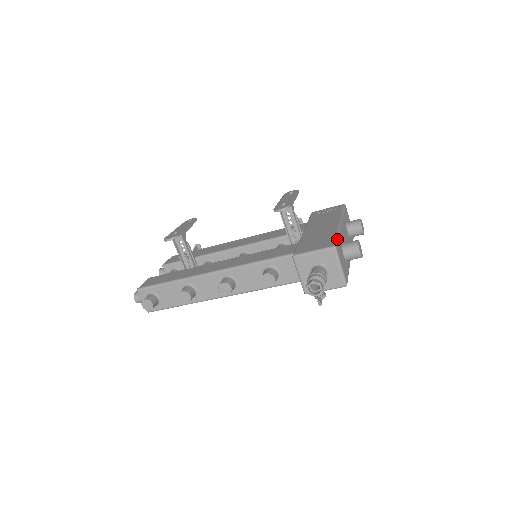
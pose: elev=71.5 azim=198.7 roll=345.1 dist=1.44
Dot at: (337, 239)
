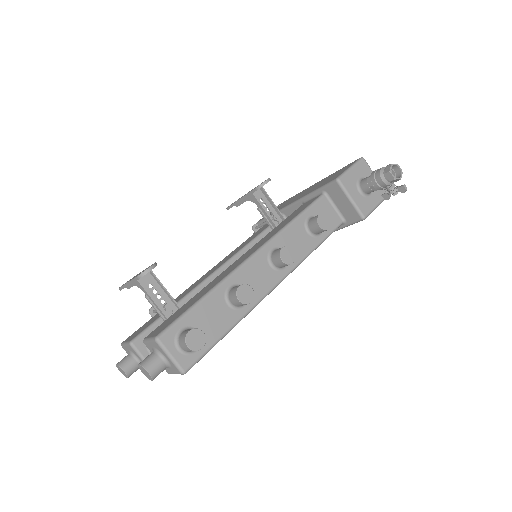
Dot at: occluded
